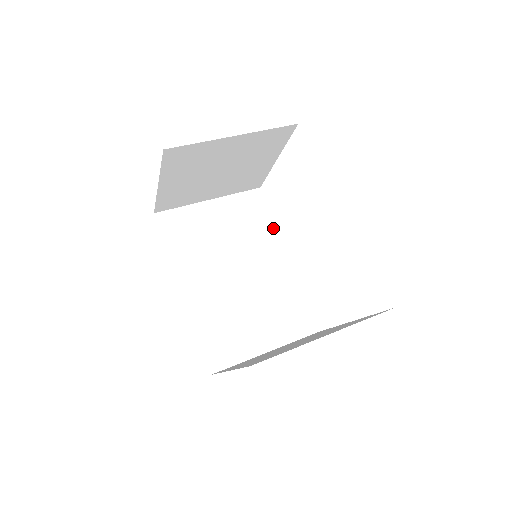
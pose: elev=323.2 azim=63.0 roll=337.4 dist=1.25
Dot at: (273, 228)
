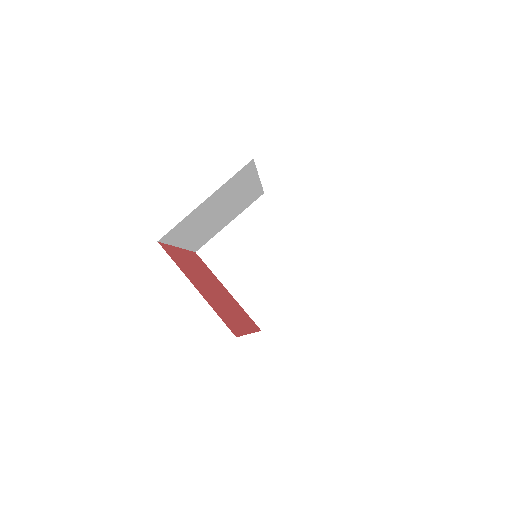
Dot at: (254, 174)
